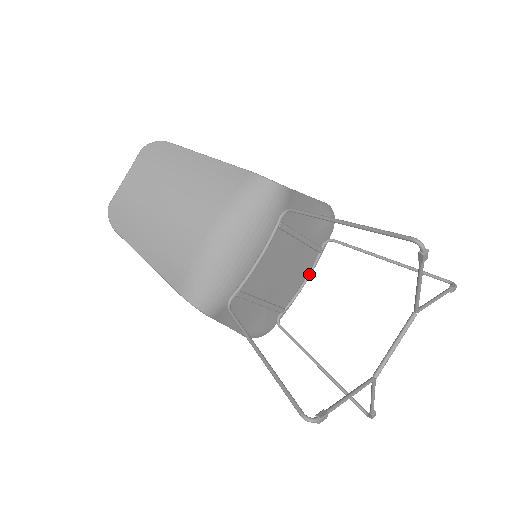
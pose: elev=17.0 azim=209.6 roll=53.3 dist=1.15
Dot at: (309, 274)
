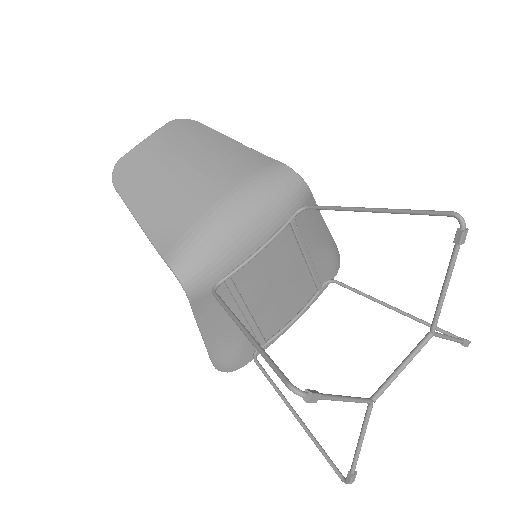
Dot at: (302, 310)
